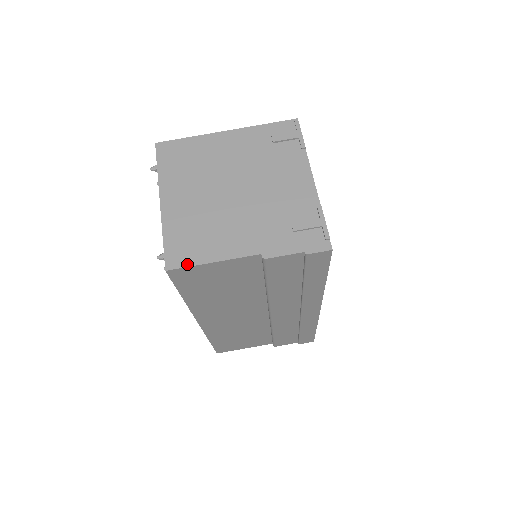
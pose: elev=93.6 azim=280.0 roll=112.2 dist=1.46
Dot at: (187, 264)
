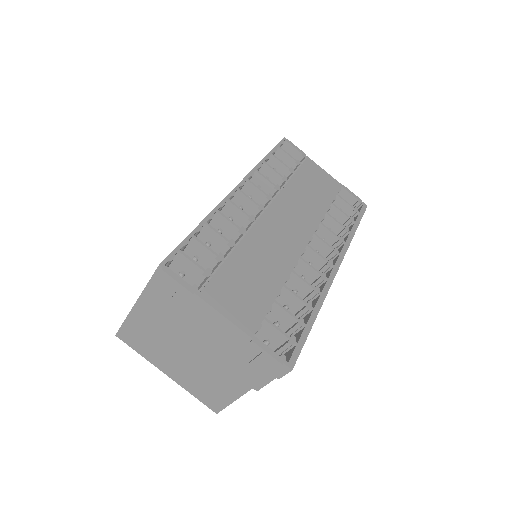
Dot at: (222, 407)
